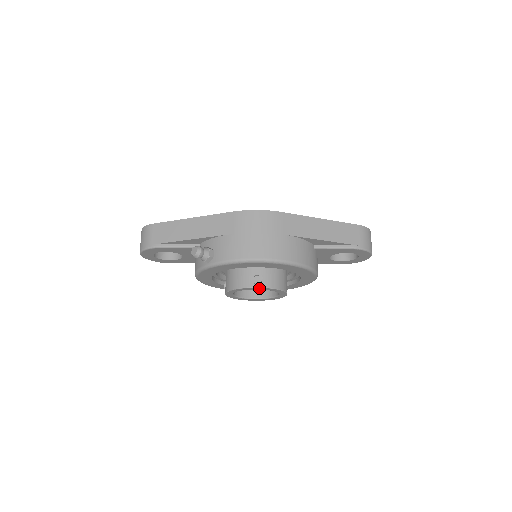
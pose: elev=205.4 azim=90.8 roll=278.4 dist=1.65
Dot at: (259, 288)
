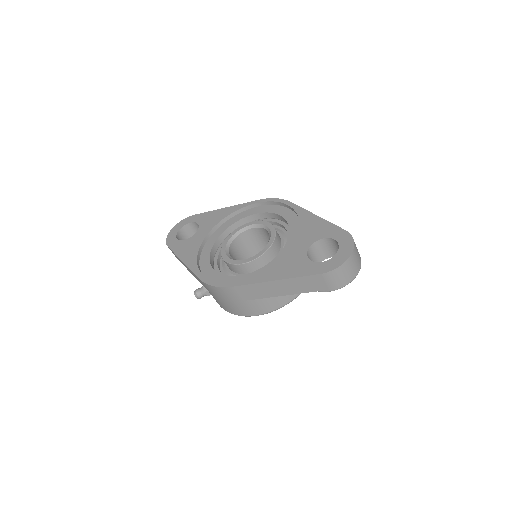
Dot at: occluded
